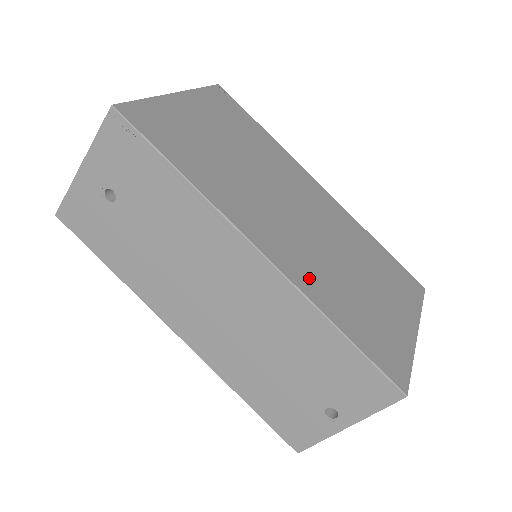
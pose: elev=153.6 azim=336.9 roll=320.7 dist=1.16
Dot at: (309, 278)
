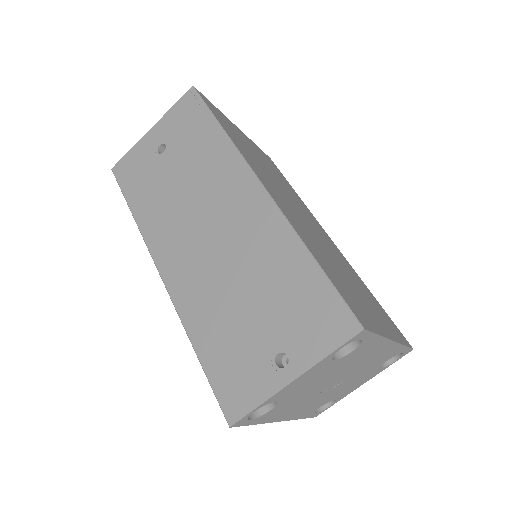
Dot at: (296, 225)
